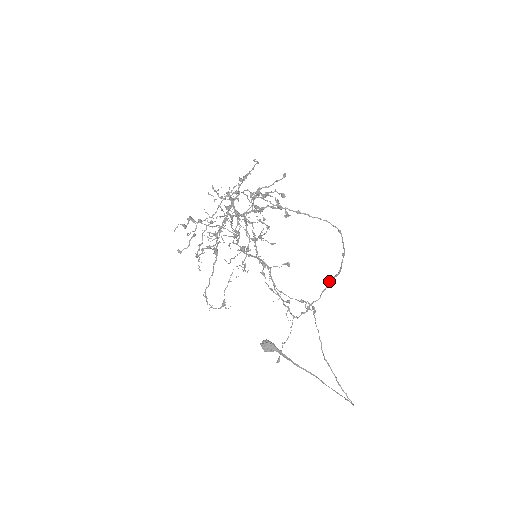
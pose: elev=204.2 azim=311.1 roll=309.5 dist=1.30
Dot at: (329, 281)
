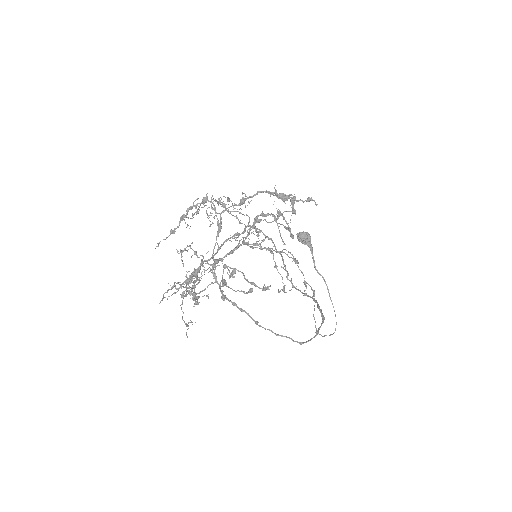
Dot at: (319, 309)
